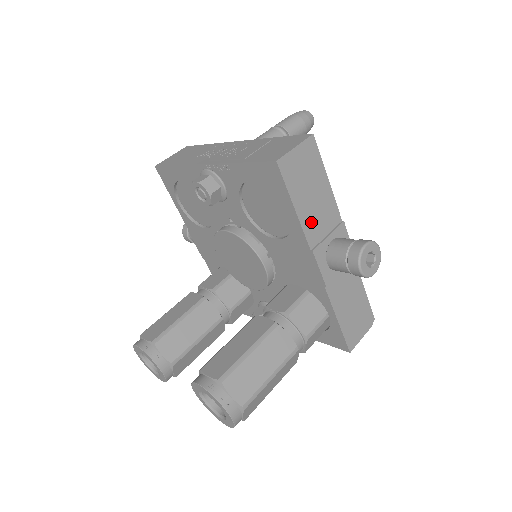
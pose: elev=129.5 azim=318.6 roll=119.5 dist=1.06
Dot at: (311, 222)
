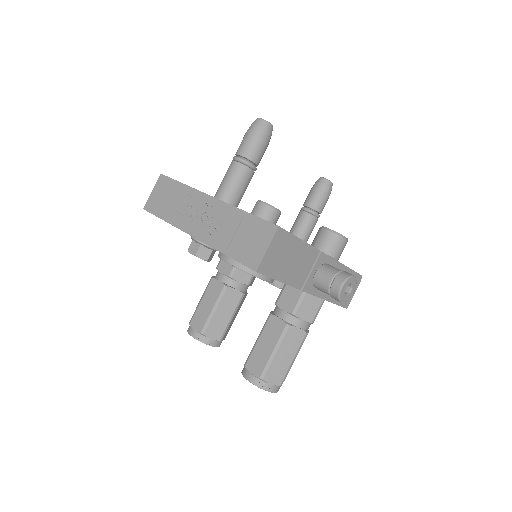
Dot at: (295, 276)
